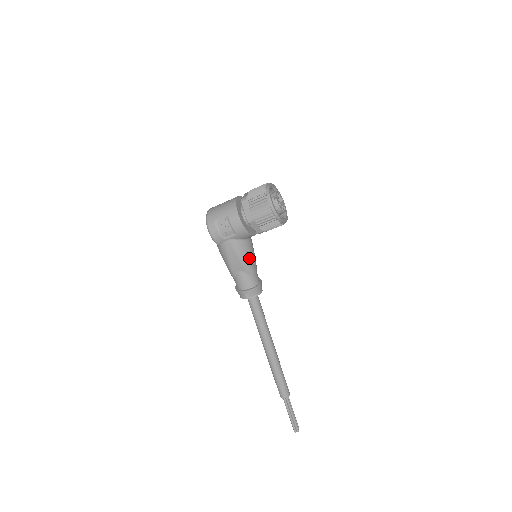
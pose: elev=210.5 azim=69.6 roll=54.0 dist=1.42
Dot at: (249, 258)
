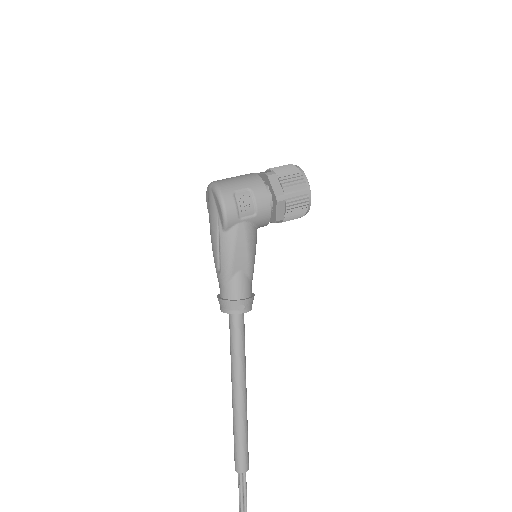
Dot at: occluded
